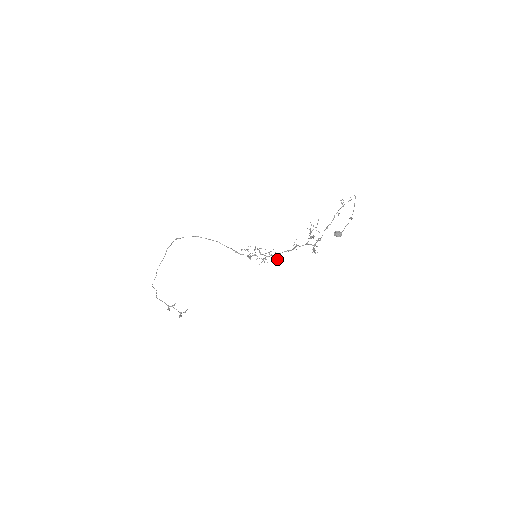
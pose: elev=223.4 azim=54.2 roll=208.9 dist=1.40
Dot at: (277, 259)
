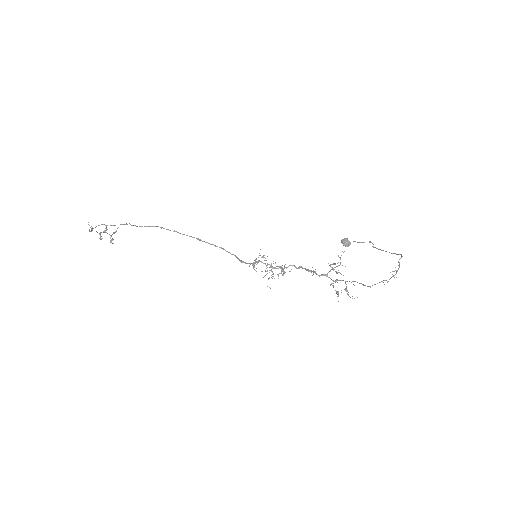
Dot at: (284, 272)
